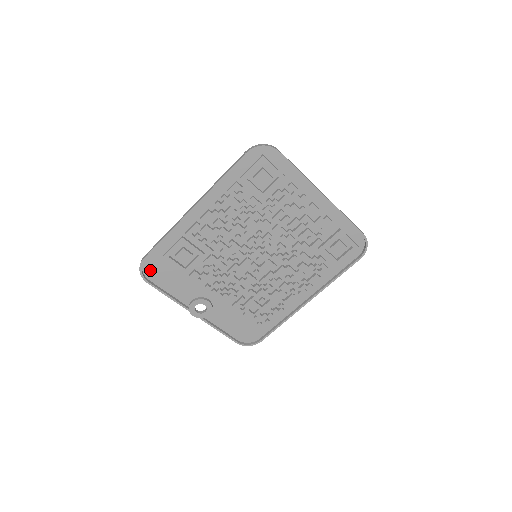
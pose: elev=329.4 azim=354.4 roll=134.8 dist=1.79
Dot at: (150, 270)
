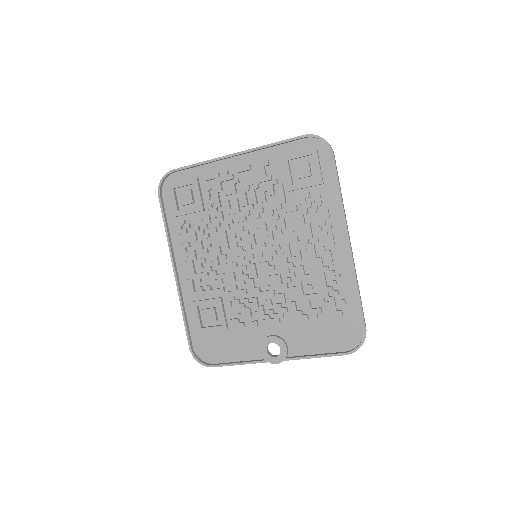
Dot at: (206, 354)
